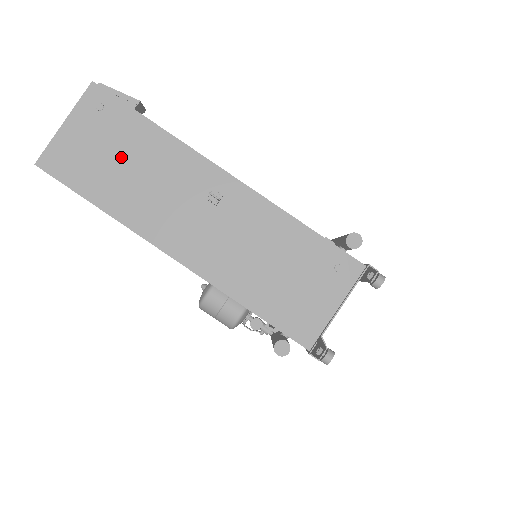
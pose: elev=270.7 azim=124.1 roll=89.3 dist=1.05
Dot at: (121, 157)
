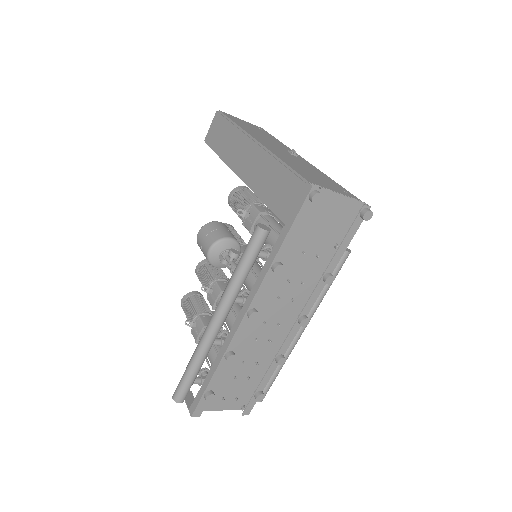
Dot at: (257, 131)
